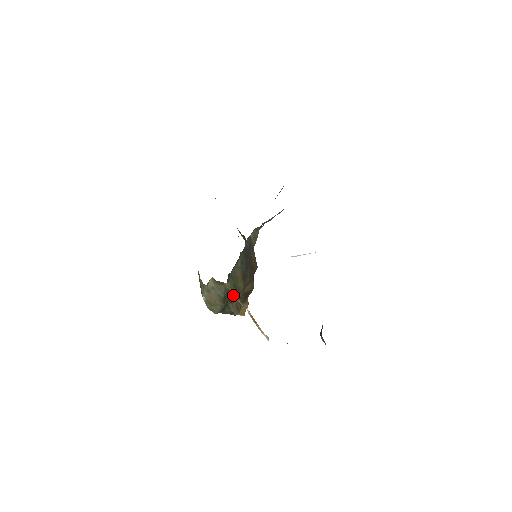
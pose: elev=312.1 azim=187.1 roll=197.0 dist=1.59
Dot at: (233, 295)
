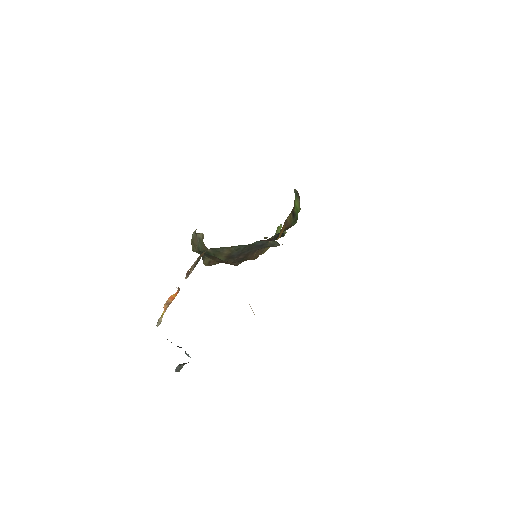
Dot at: (194, 264)
